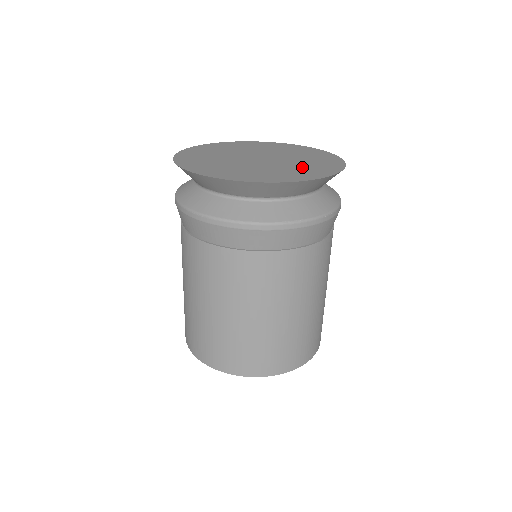
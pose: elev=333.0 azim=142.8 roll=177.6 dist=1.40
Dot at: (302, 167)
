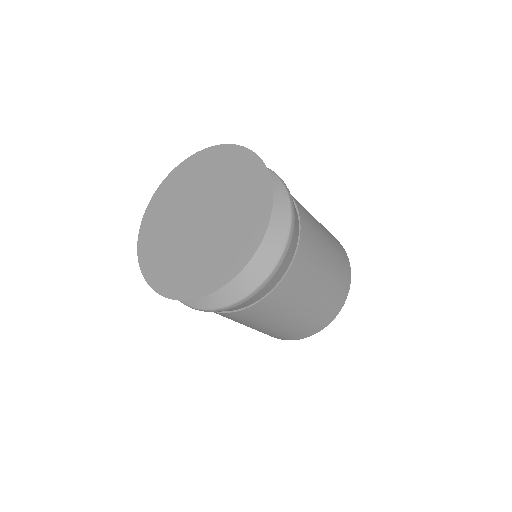
Dot at: (198, 264)
